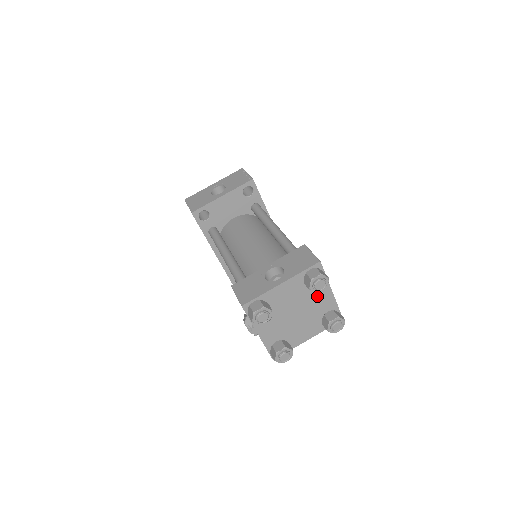
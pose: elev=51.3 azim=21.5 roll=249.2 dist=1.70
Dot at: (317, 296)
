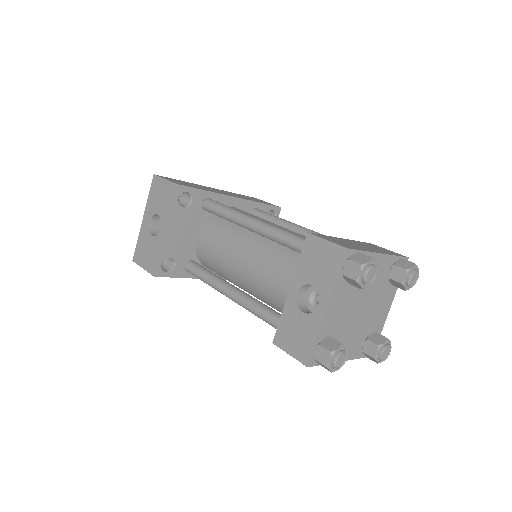
Dot at: occluded
